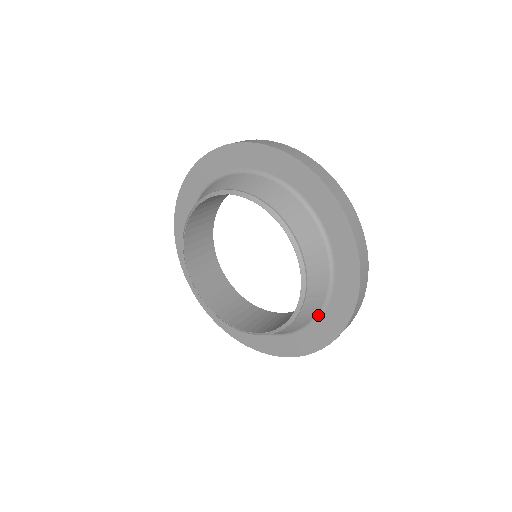
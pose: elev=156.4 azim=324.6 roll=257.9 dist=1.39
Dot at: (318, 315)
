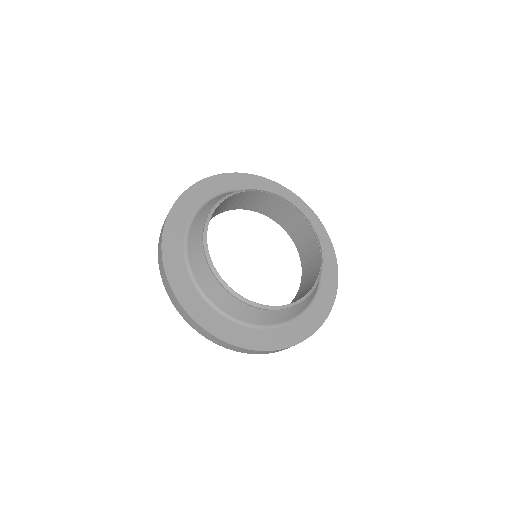
Dot at: (316, 294)
